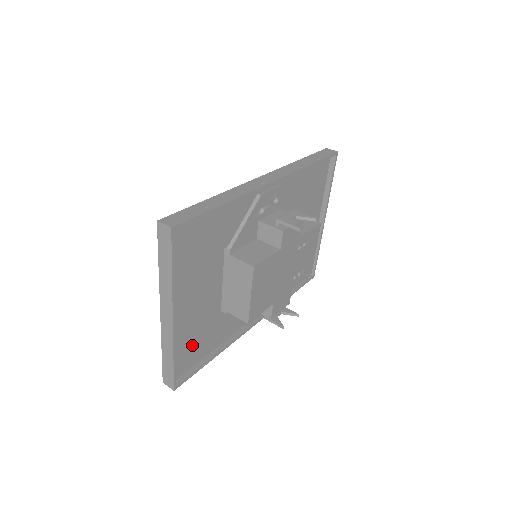
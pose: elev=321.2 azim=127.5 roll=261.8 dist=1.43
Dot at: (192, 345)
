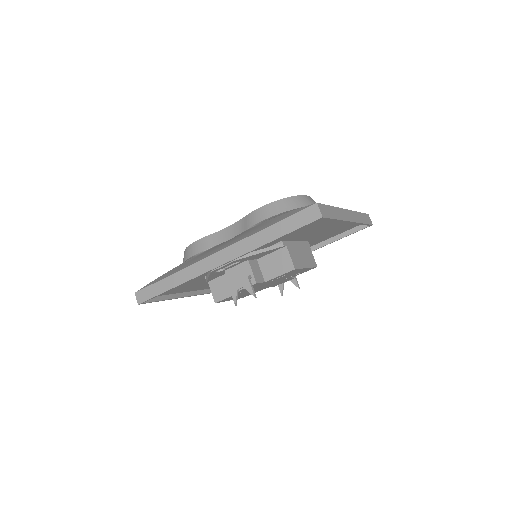
Dot at: occluded
